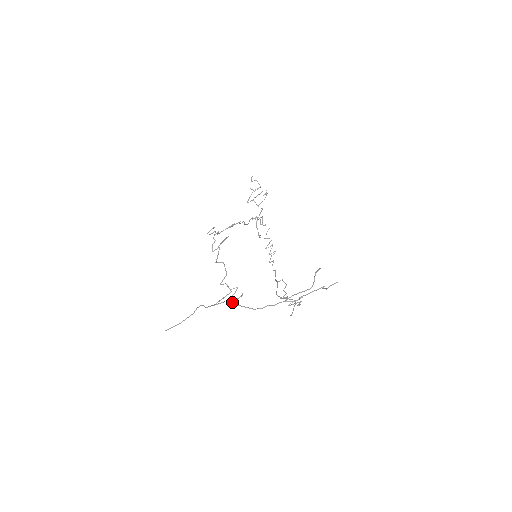
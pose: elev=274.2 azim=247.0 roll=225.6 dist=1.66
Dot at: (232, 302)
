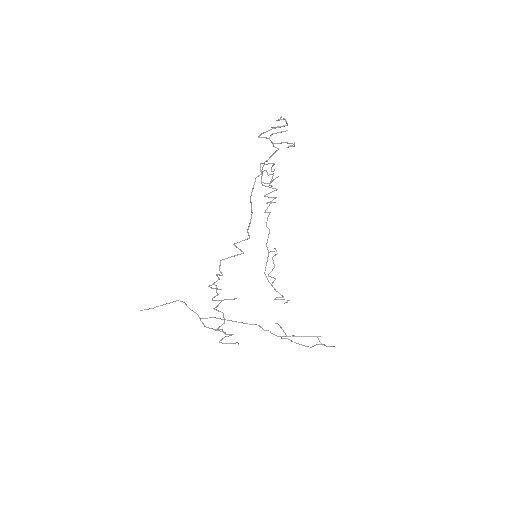
Dot at: occluded
